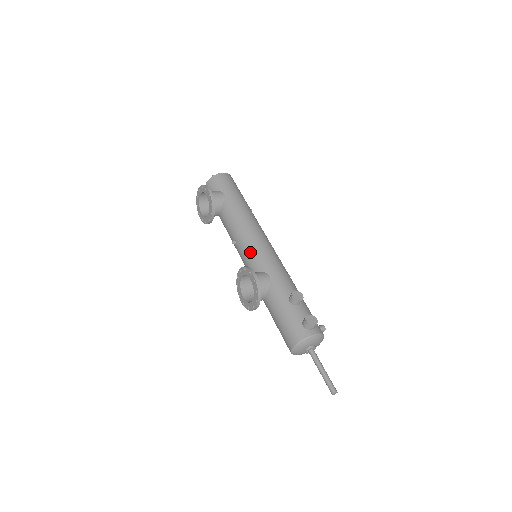
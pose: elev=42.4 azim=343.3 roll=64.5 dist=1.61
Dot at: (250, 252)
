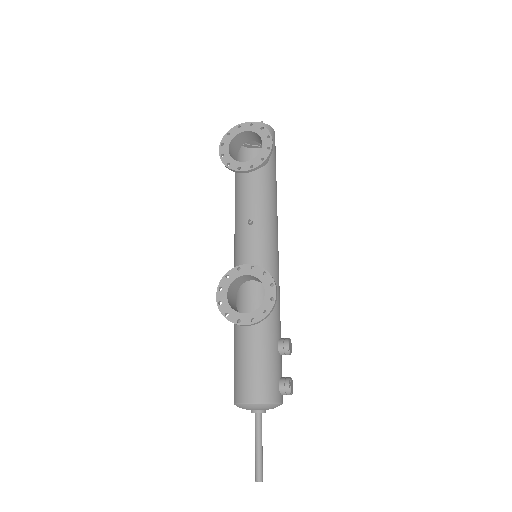
Dot at: (265, 252)
